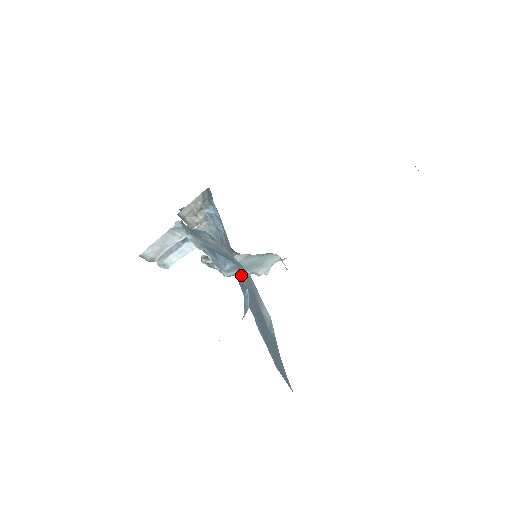
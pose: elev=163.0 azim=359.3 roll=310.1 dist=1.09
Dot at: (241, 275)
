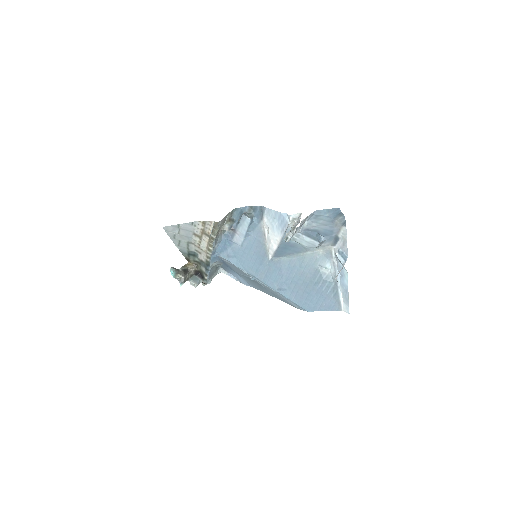
Dot at: (281, 259)
